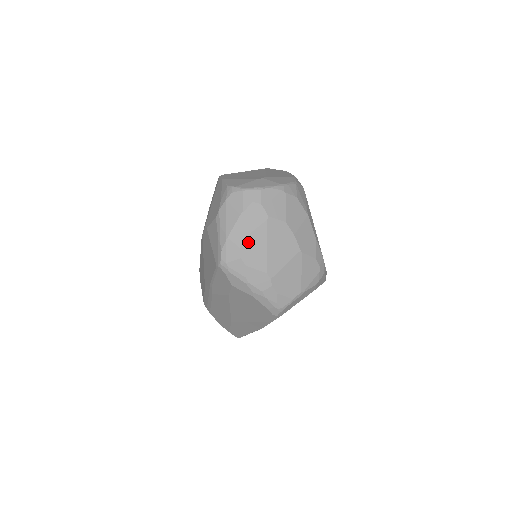
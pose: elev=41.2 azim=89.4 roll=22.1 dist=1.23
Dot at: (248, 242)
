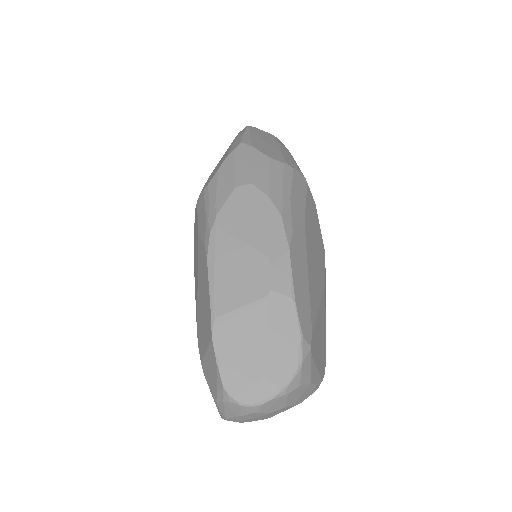
Dot at: (248, 420)
